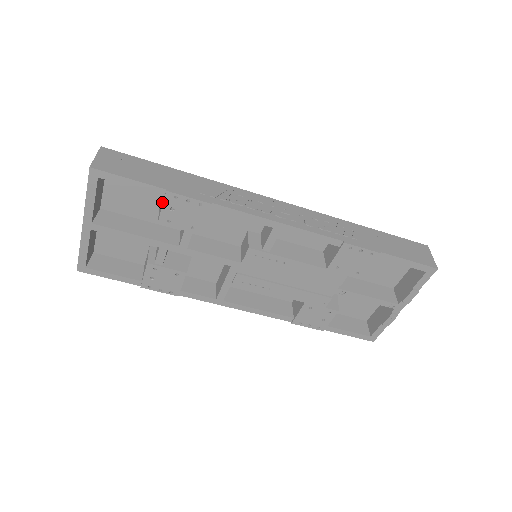
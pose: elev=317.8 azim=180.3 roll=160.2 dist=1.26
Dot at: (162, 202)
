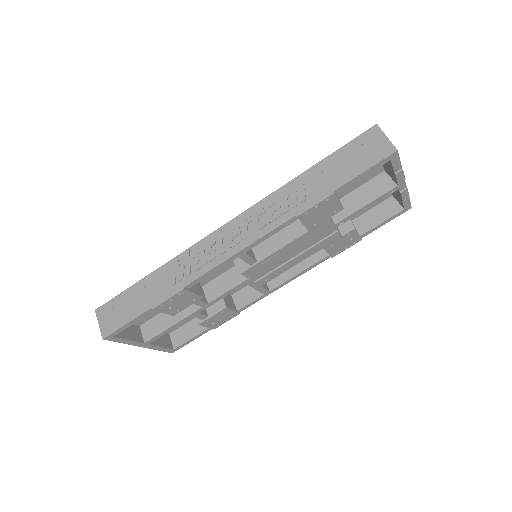
Dot at: occluded
